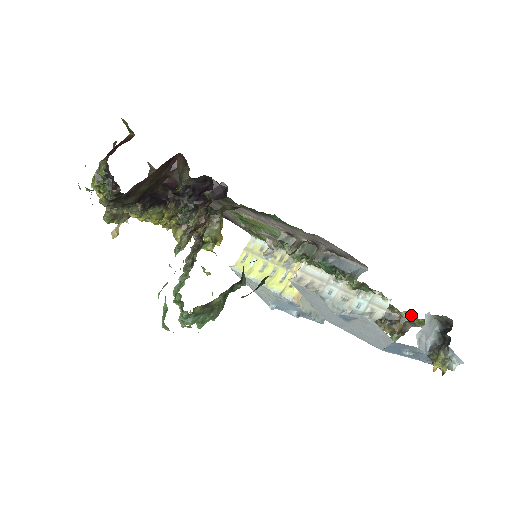
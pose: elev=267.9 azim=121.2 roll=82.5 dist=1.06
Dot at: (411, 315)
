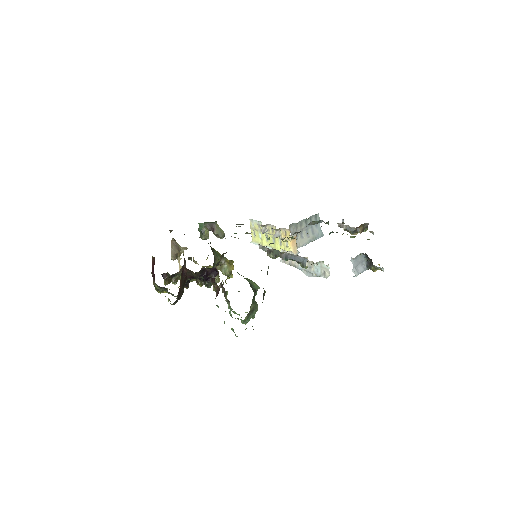
Dot at: occluded
